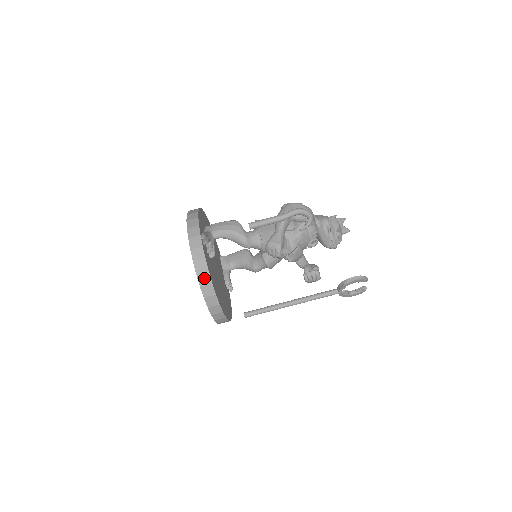
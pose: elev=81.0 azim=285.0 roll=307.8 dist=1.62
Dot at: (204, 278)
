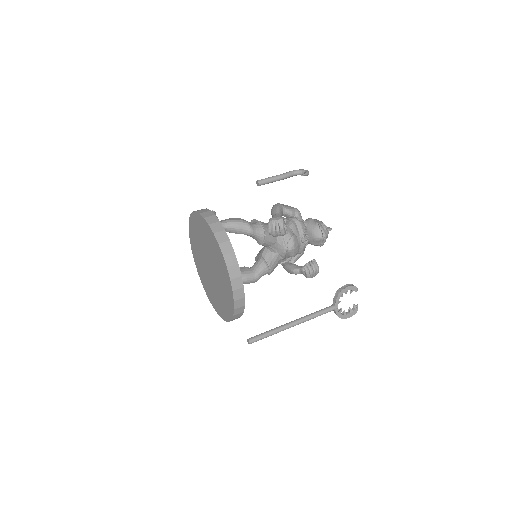
Dot at: (221, 236)
